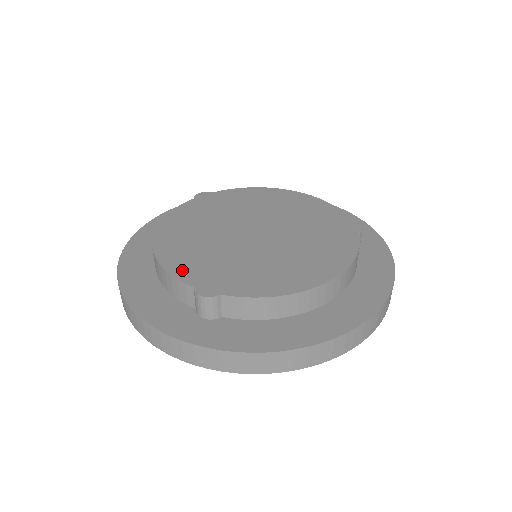
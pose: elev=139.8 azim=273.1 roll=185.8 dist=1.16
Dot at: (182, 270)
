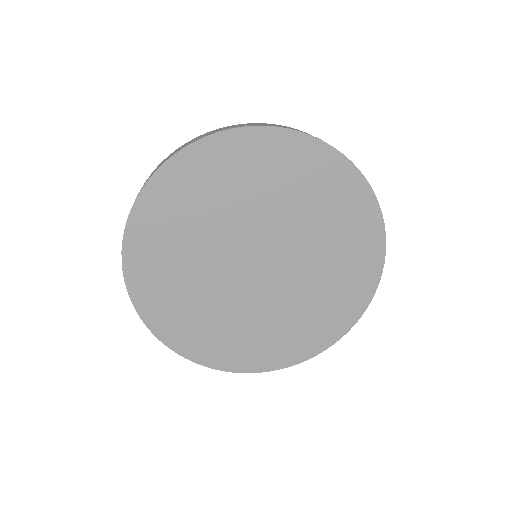
Dot at: occluded
